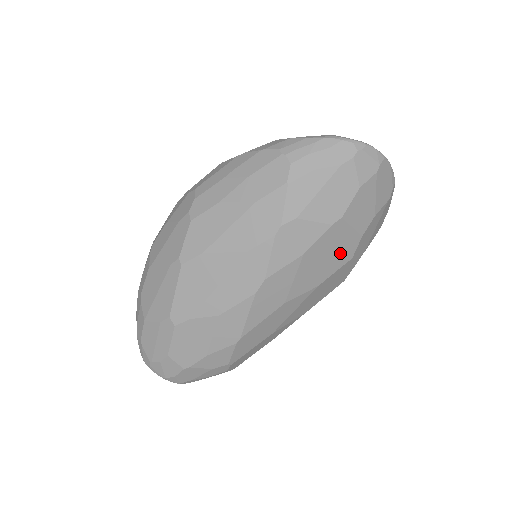
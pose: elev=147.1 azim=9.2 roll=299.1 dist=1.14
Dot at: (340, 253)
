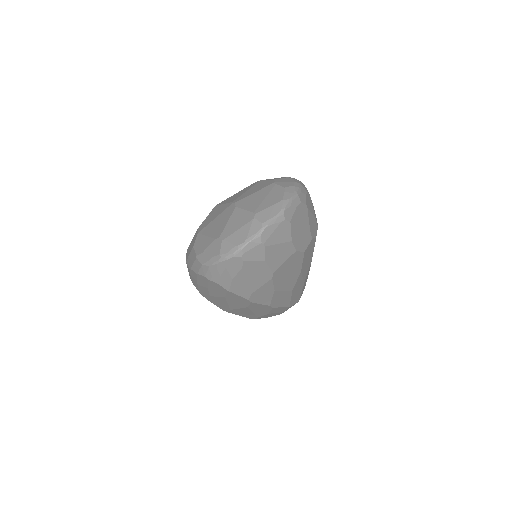
Dot at: (294, 264)
